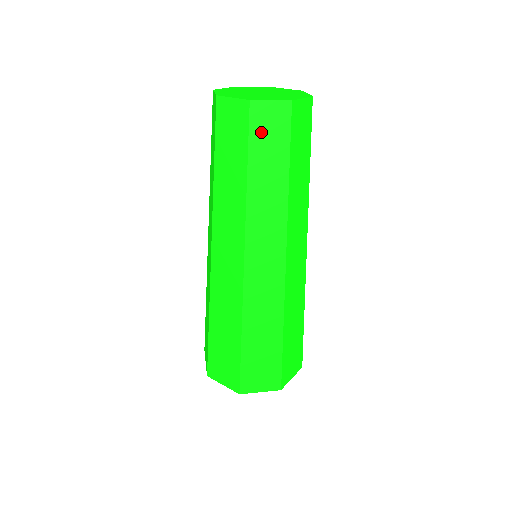
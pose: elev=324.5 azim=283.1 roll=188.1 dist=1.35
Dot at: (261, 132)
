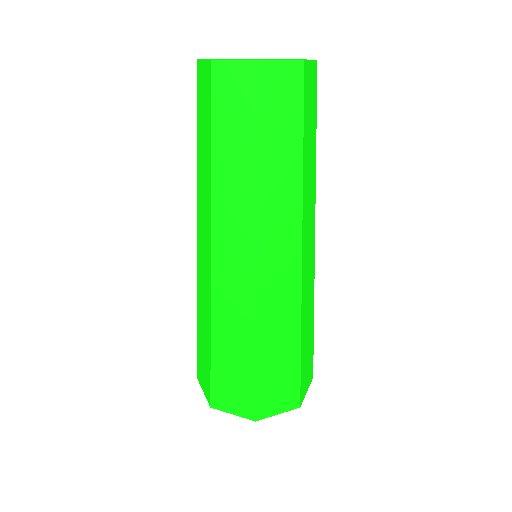
Dot at: (272, 100)
